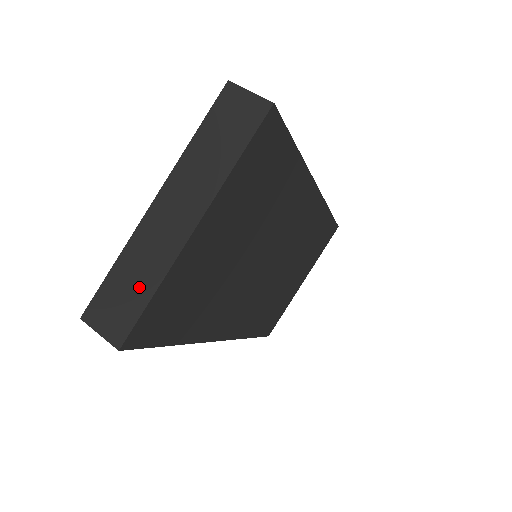
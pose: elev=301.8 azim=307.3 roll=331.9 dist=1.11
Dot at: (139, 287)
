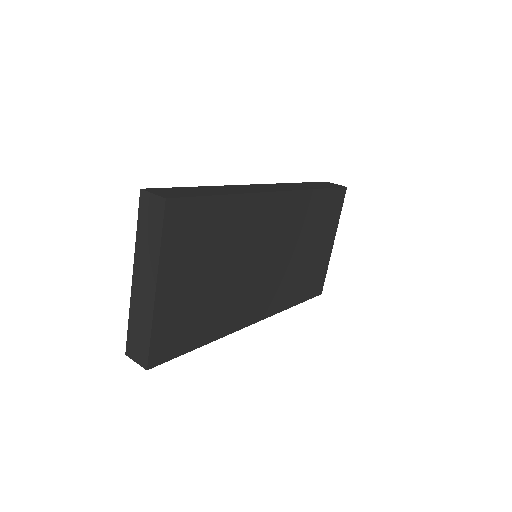
Dot at: (143, 332)
